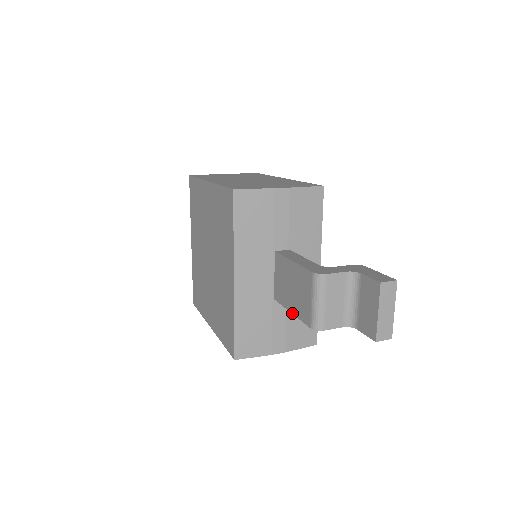
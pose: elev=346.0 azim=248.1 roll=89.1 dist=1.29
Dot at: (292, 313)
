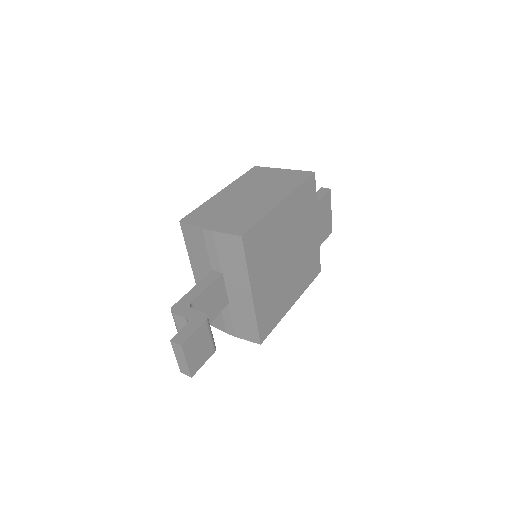
Dot at: occluded
